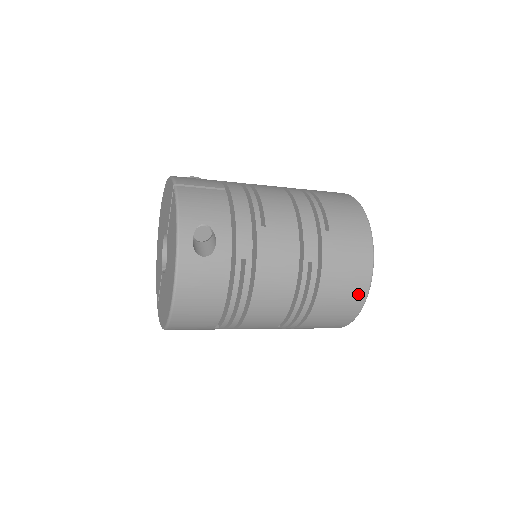
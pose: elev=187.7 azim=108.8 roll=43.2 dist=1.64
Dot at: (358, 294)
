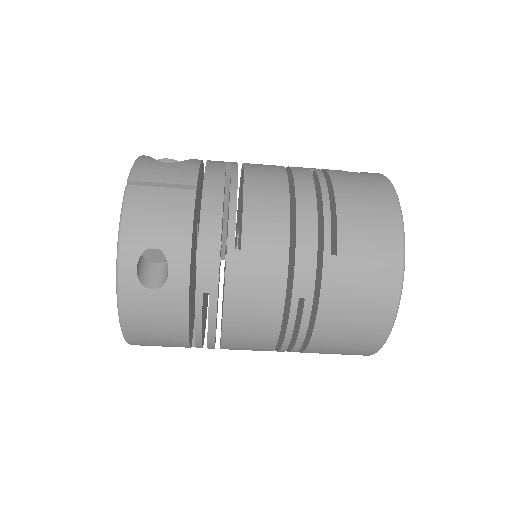
Dot at: (373, 336)
